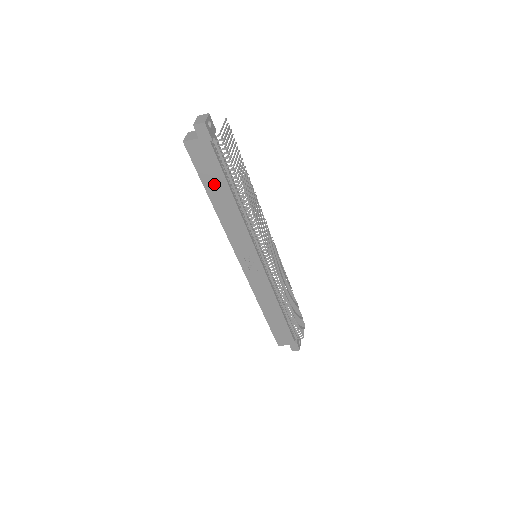
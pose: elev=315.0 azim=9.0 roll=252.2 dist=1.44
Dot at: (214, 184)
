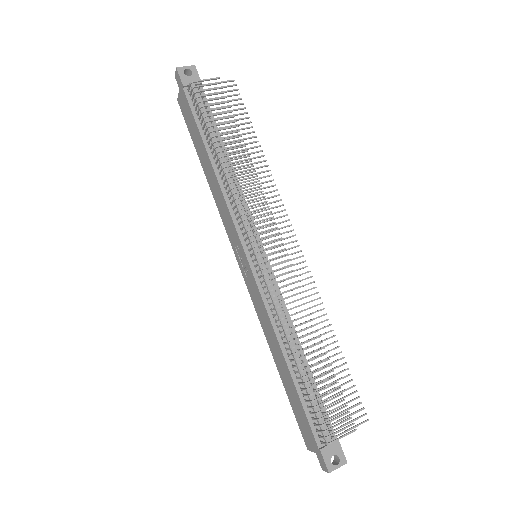
Dot at: (198, 143)
